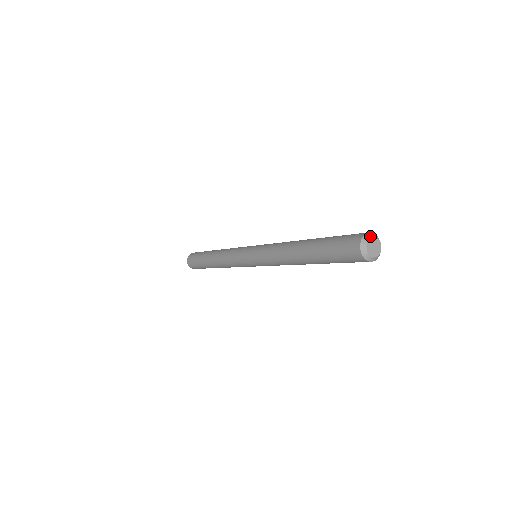
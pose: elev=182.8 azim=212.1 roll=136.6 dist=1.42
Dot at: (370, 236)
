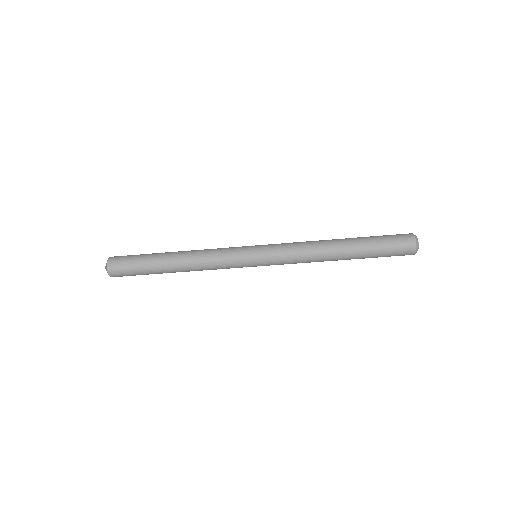
Dot at: occluded
